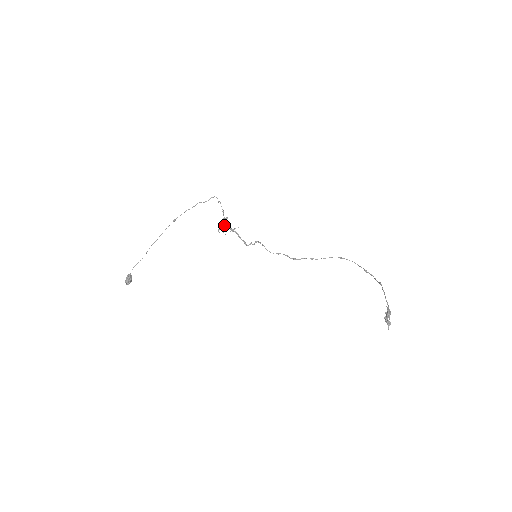
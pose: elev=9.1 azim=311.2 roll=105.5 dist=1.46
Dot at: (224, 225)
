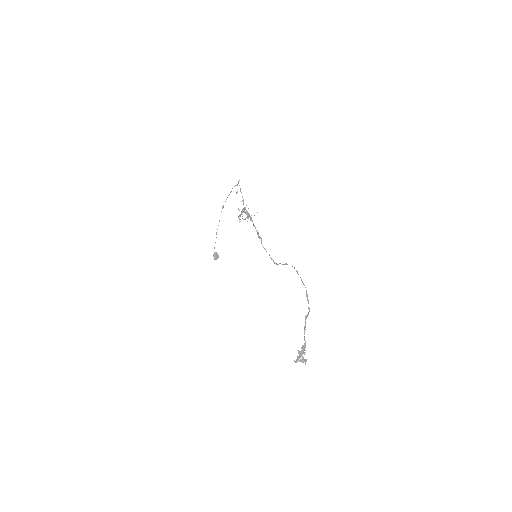
Dot at: (239, 221)
